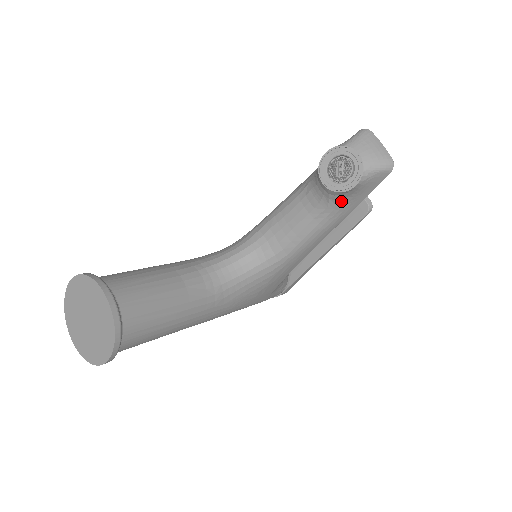
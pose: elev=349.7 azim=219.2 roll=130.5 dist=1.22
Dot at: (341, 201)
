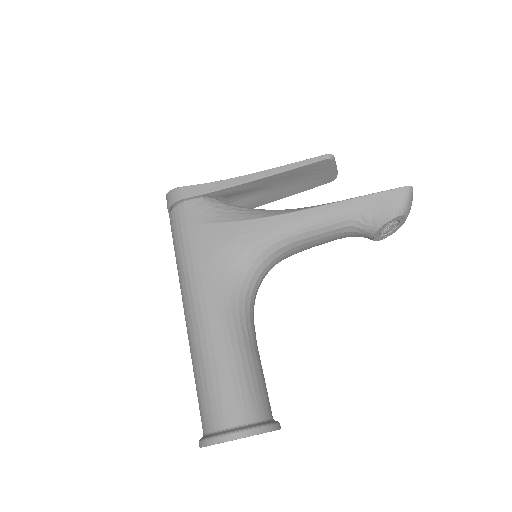
Dot at: occluded
